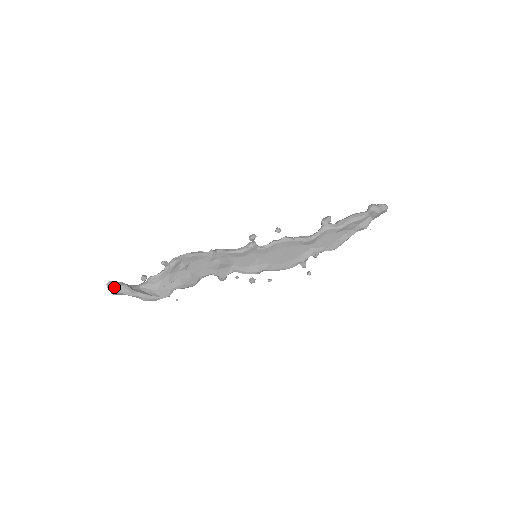
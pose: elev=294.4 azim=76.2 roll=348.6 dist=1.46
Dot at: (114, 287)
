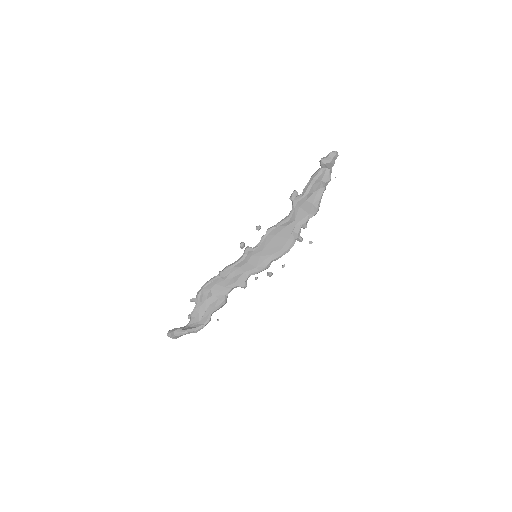
Dot at: (171, 334)
